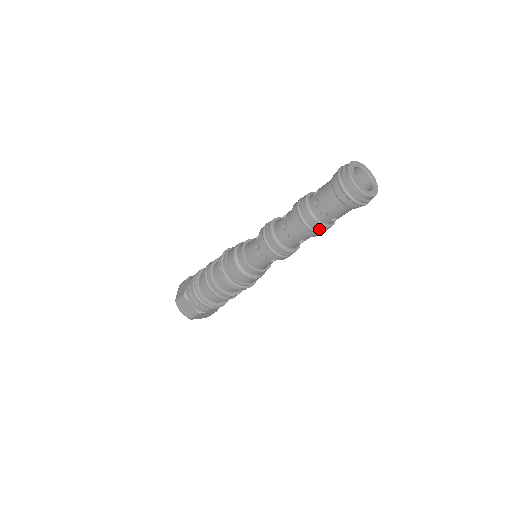
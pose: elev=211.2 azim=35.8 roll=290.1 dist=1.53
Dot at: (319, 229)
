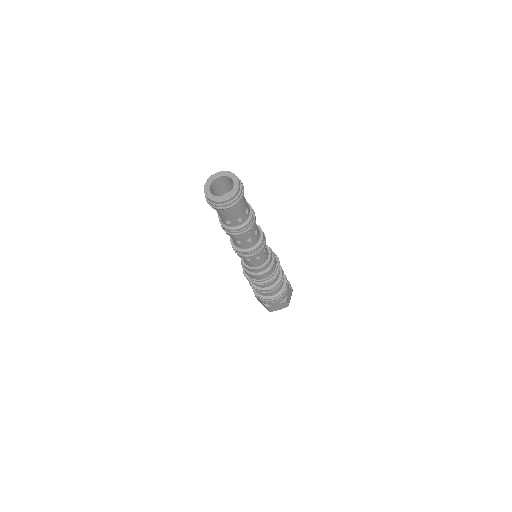
Dot at: (250, 223)
